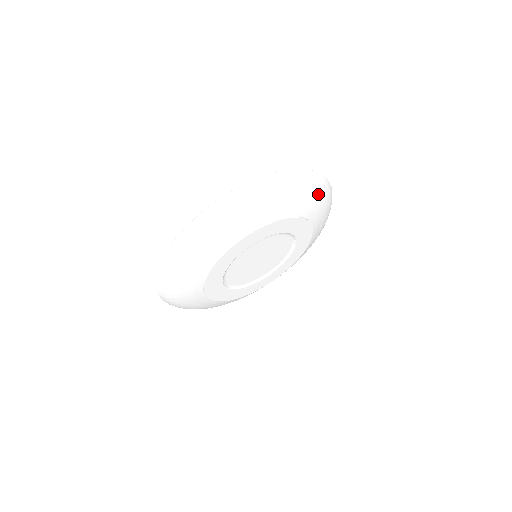
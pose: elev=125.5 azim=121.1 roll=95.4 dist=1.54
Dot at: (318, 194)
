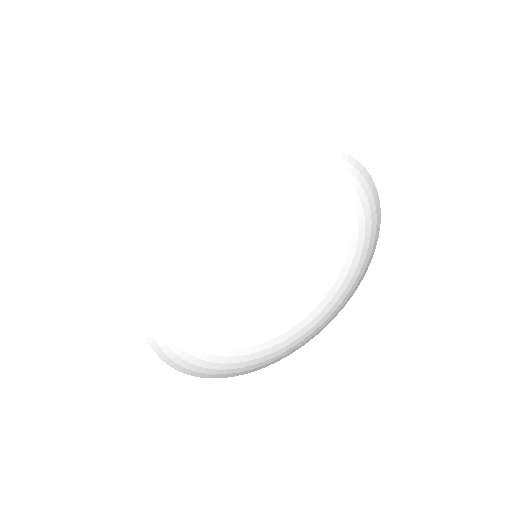
Dot at: (329, 171)
